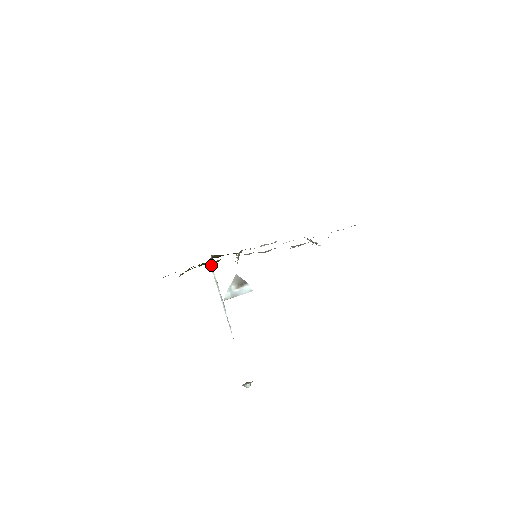
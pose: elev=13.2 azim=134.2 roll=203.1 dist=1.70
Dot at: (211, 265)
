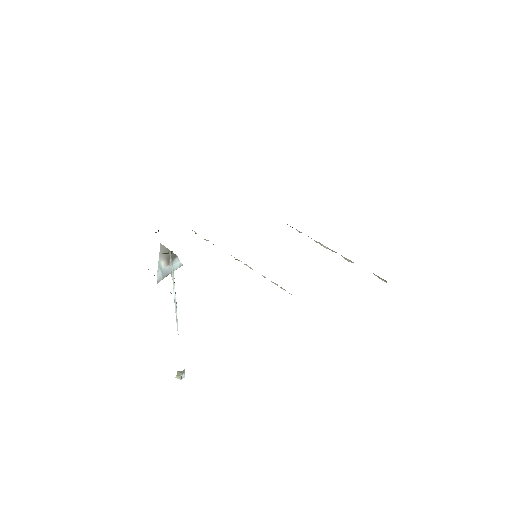
Dot at: (171, 253)
